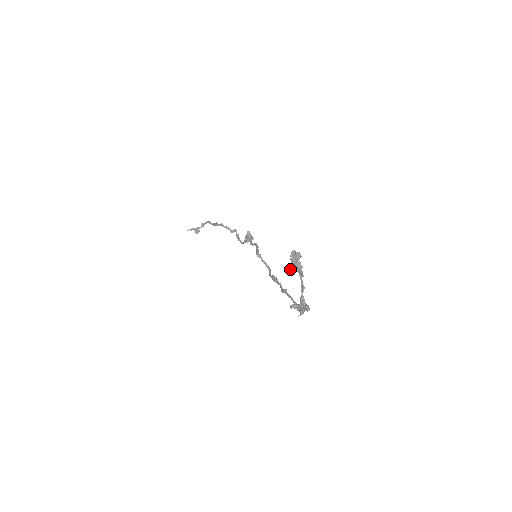
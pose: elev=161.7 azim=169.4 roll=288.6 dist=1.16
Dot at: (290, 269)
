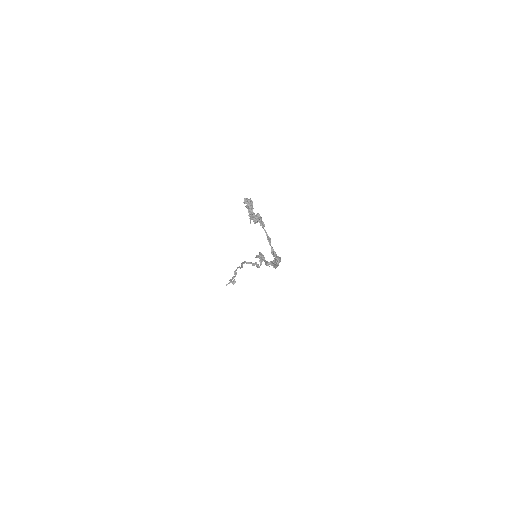
Dot at: (250, 219)
